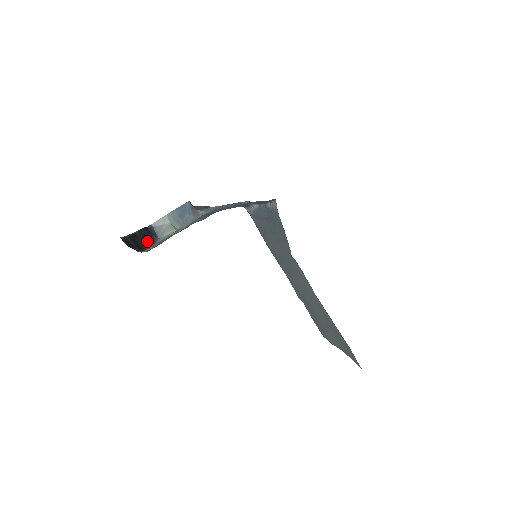
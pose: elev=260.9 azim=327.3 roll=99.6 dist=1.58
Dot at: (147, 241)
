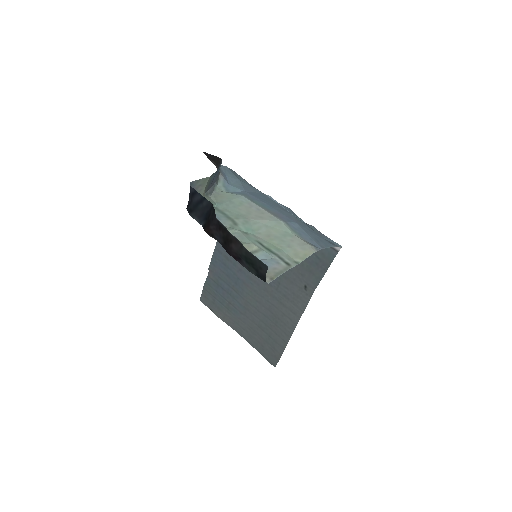
Dot at: (205, 221)
